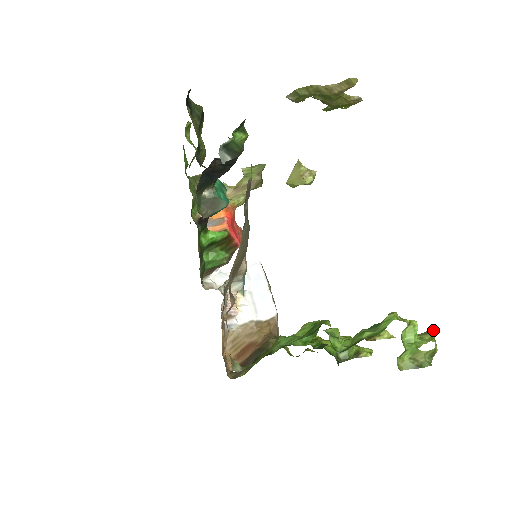
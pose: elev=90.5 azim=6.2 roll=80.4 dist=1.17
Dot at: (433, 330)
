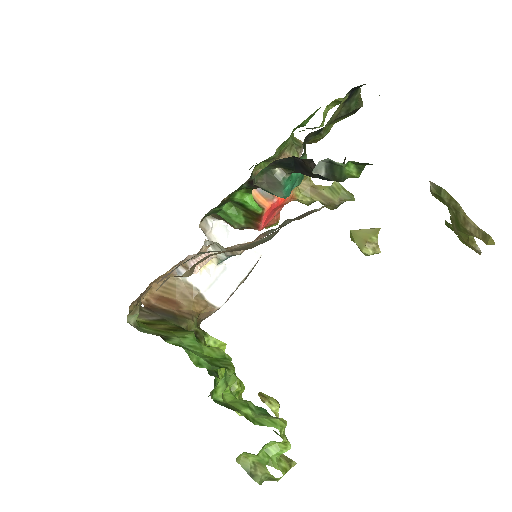
Dot at: occluded
